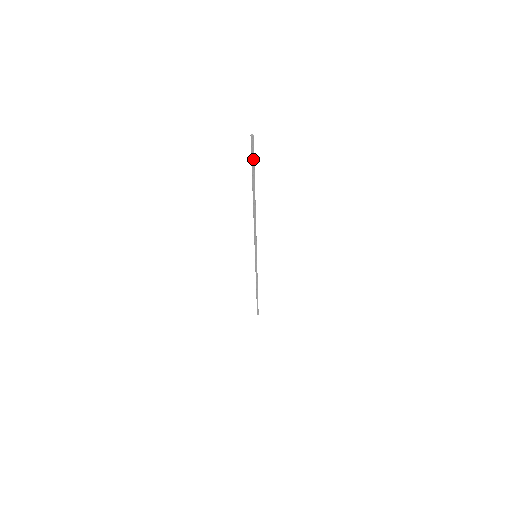
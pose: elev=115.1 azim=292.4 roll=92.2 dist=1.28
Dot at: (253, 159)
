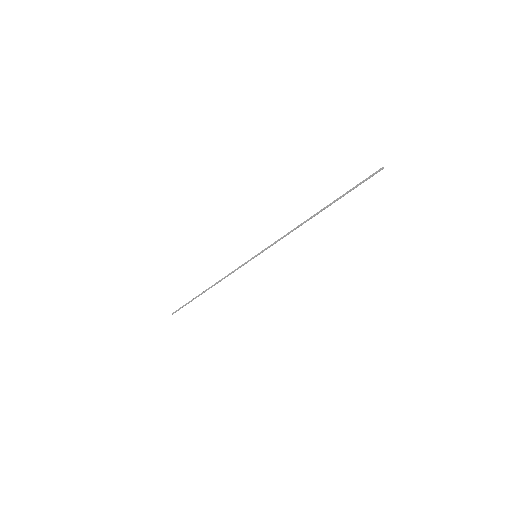
Dot at: occluded
